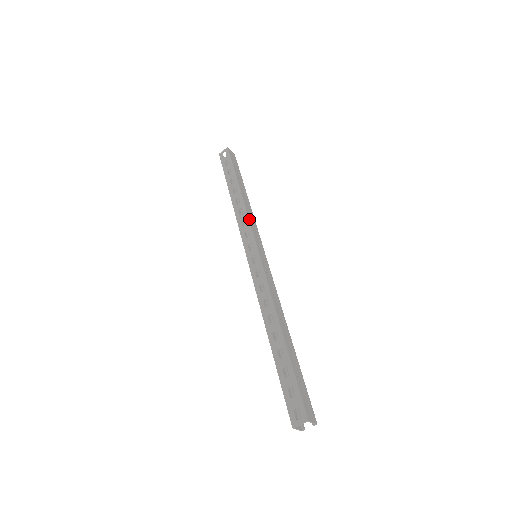
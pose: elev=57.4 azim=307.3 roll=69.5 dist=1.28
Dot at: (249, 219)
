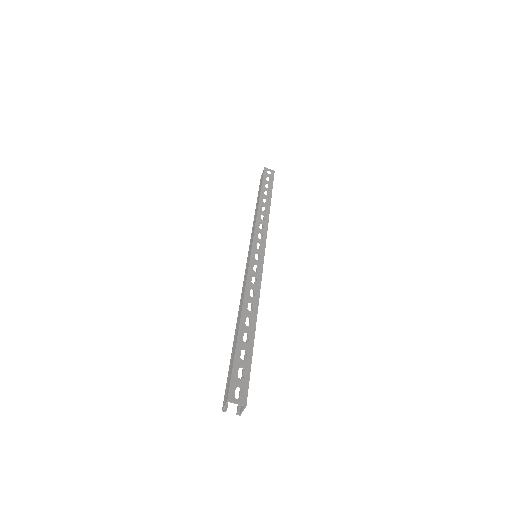
Dot at: occluded
